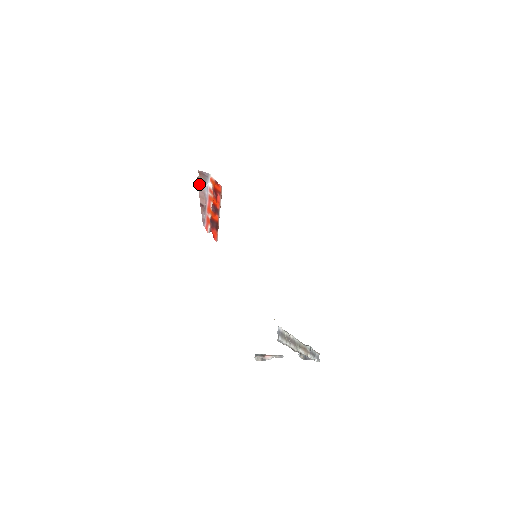
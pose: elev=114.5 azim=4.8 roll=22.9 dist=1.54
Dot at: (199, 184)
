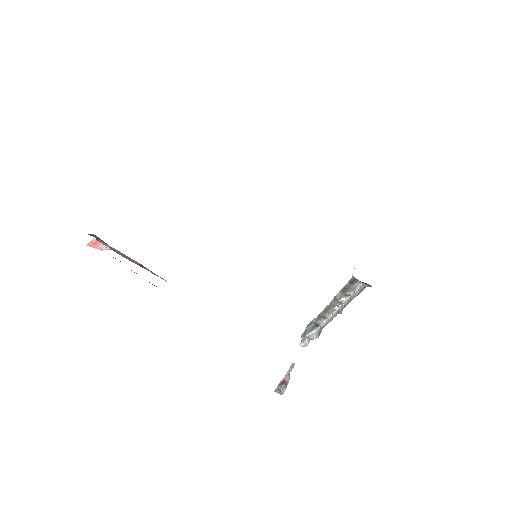
Dot at: occluded
